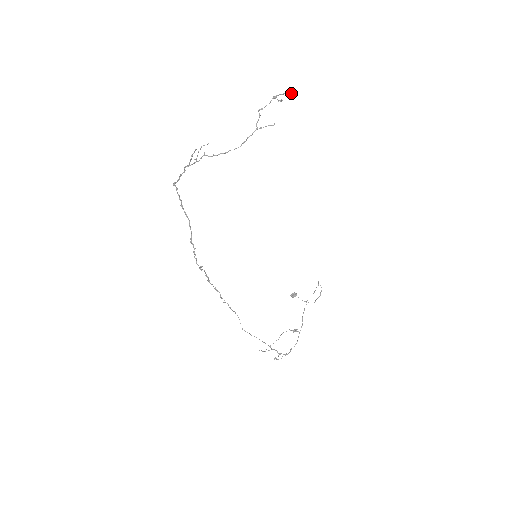
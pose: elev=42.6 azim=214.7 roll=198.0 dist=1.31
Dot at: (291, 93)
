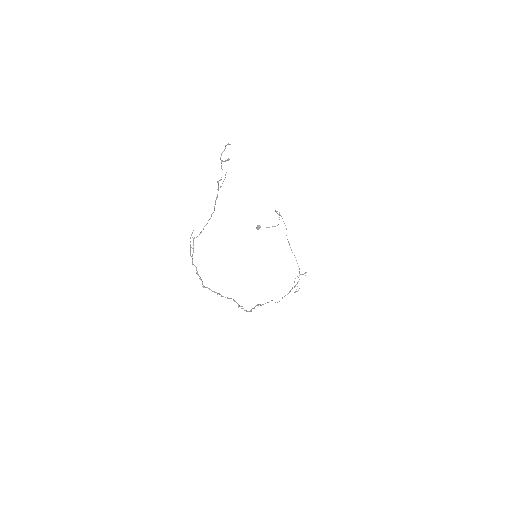
Dot at: occluded
